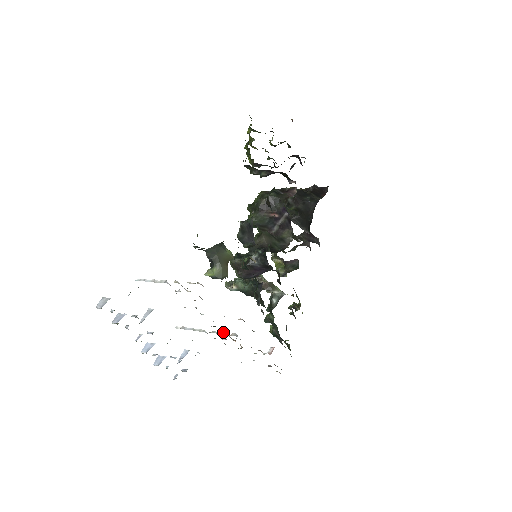
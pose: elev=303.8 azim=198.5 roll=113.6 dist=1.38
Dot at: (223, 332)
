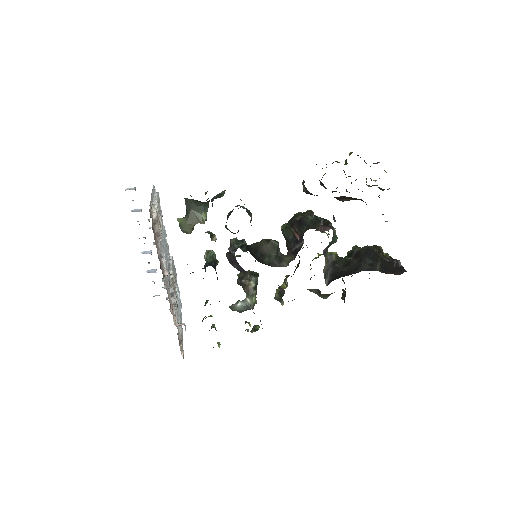
Dot at: (172, 280)
